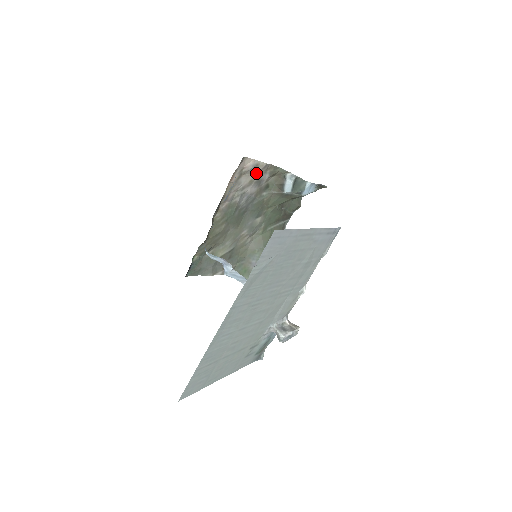
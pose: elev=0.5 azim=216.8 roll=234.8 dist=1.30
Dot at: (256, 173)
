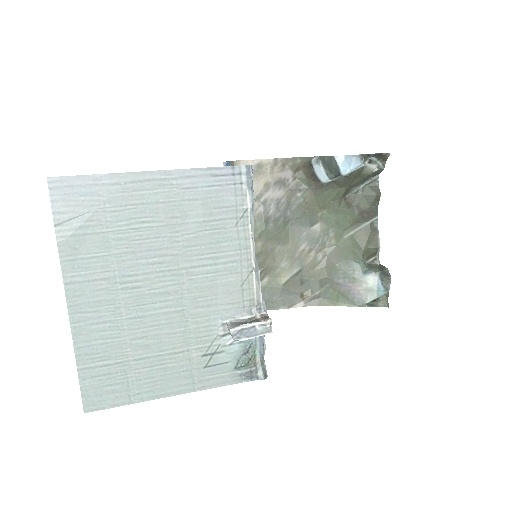
Dot at: (267, 174)
